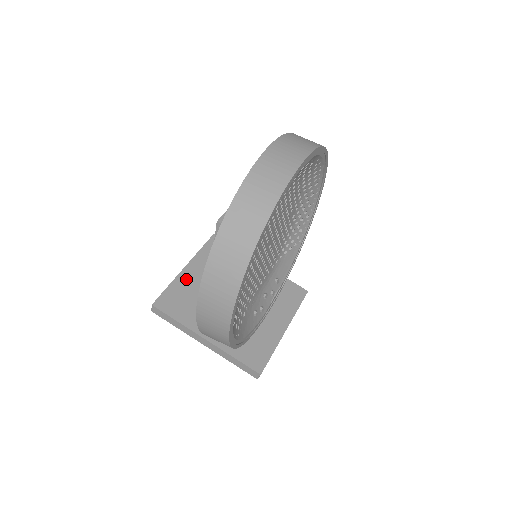
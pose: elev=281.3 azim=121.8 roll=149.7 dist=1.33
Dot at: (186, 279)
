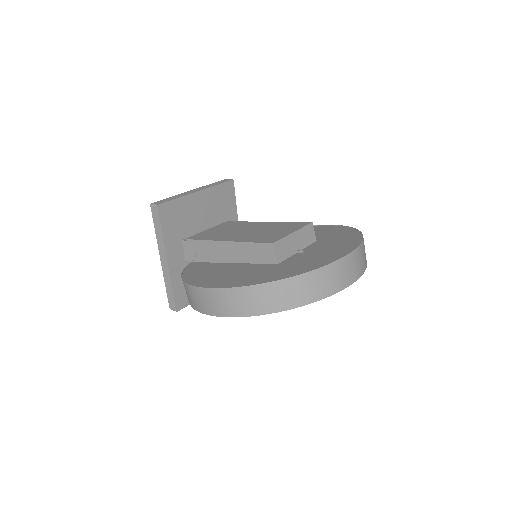
Dot at: (191, 202)
